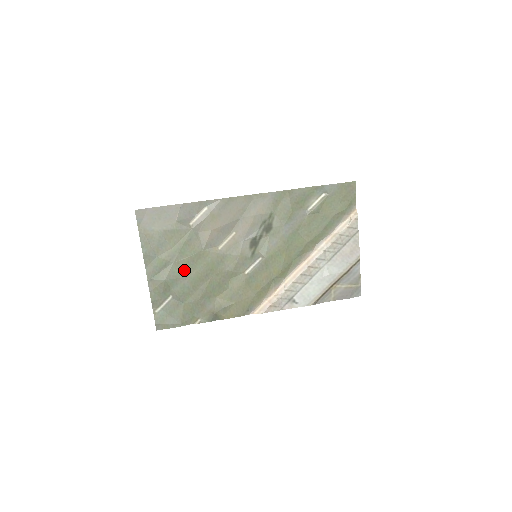
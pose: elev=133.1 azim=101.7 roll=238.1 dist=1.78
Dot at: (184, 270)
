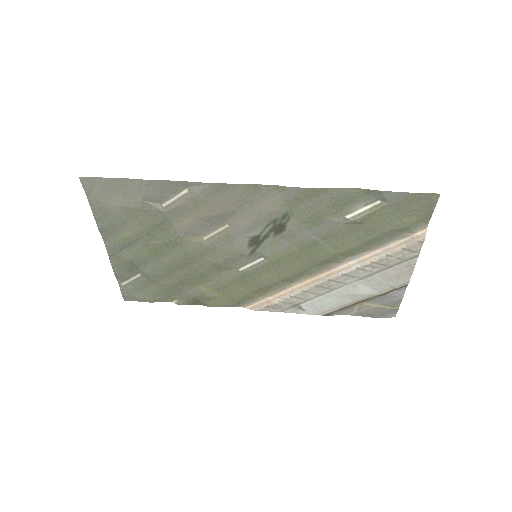
Dot at: (155, 253)
